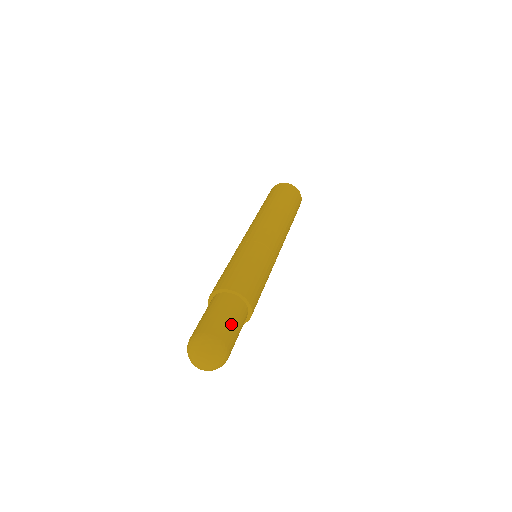
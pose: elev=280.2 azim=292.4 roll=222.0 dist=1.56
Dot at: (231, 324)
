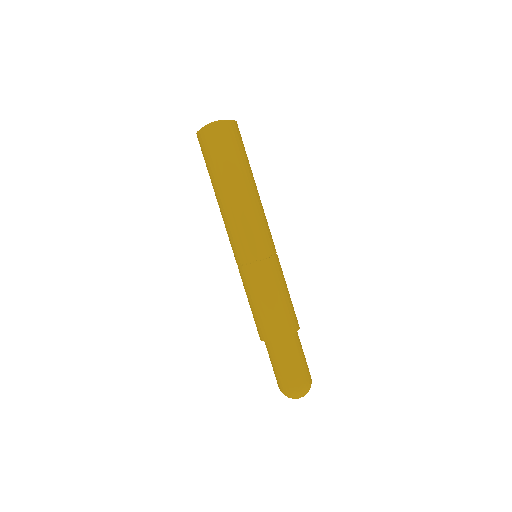
Dot at: (296, 366)
